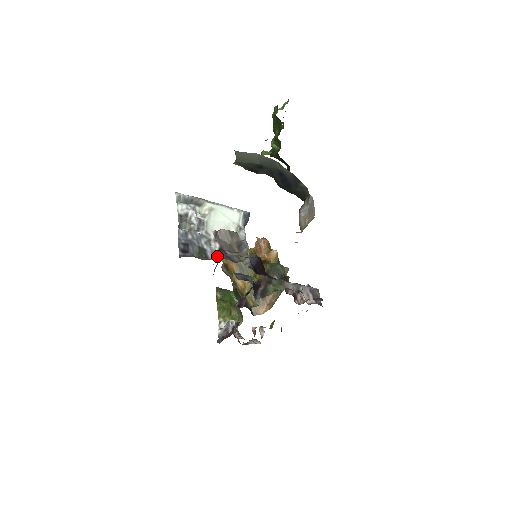
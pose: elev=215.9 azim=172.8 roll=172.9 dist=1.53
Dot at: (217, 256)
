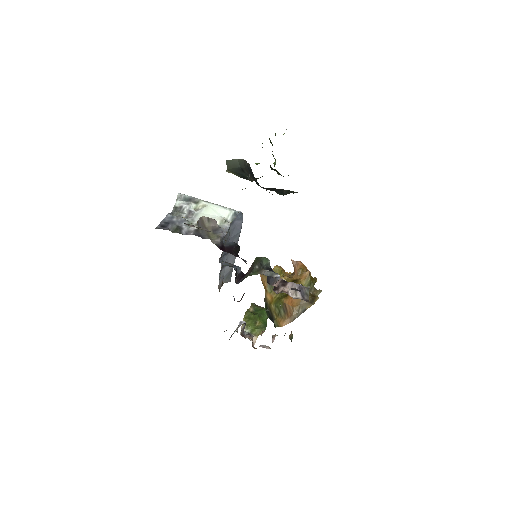
Dot at: (190, 233)
